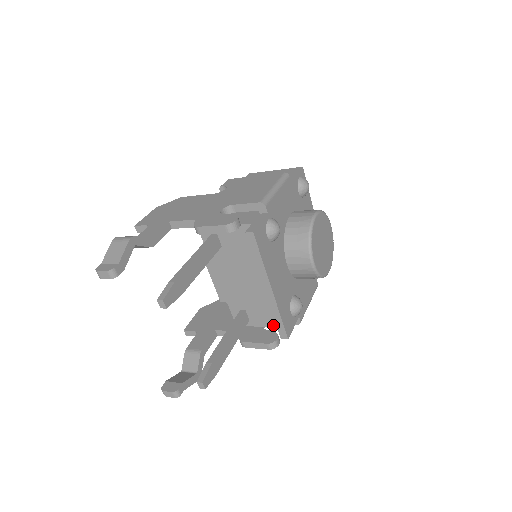
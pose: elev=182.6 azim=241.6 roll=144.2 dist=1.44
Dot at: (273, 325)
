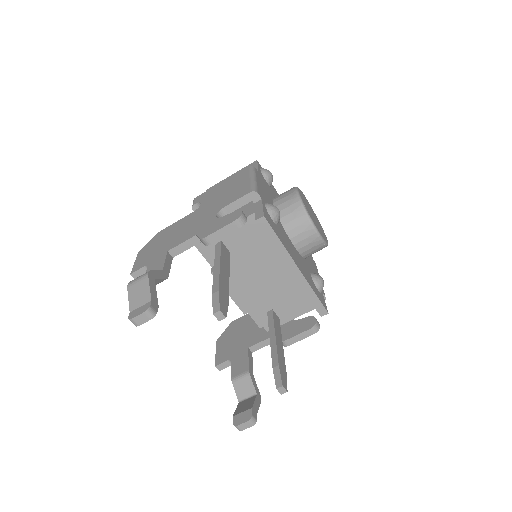
Dot at: (305, 311)
